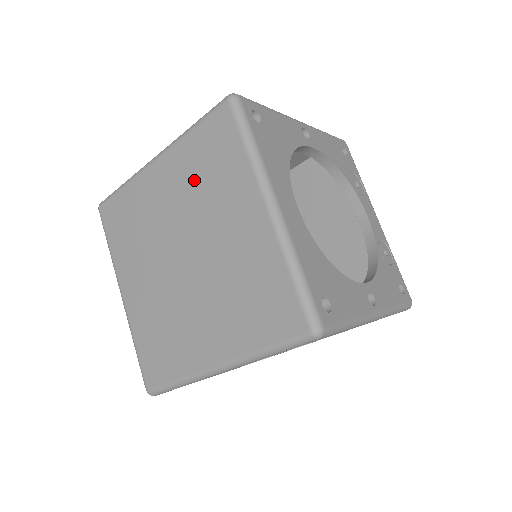
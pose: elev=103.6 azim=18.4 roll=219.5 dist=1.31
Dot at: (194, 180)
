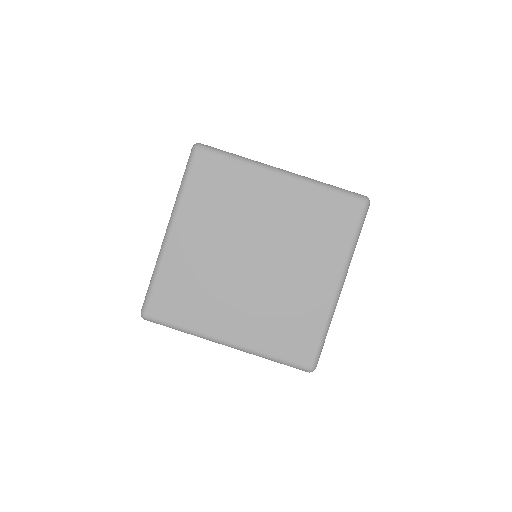
Dot at: (216, 210)
